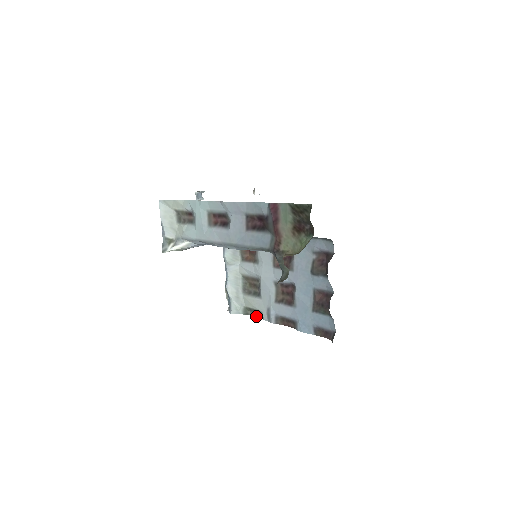
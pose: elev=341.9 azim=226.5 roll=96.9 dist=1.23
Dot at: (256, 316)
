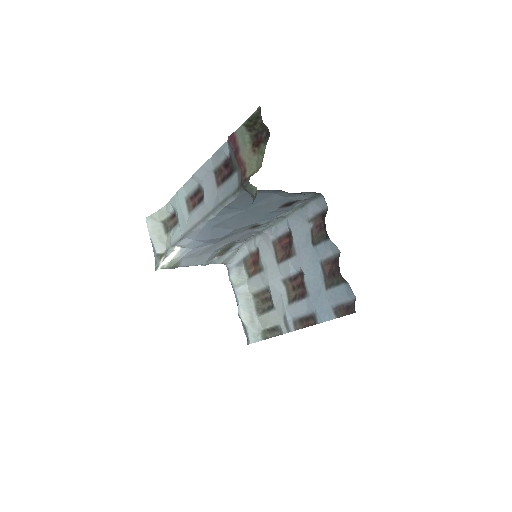
Dot at: occluded
